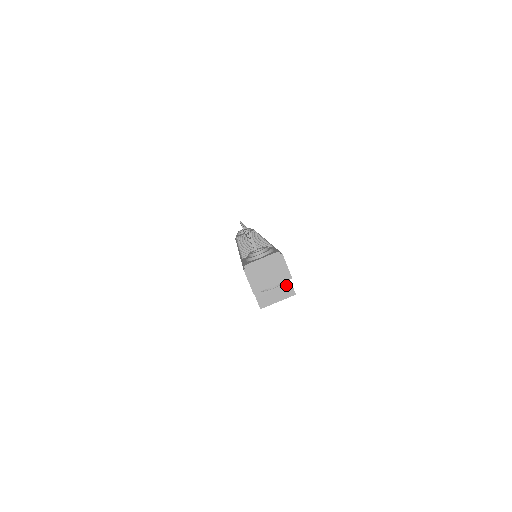
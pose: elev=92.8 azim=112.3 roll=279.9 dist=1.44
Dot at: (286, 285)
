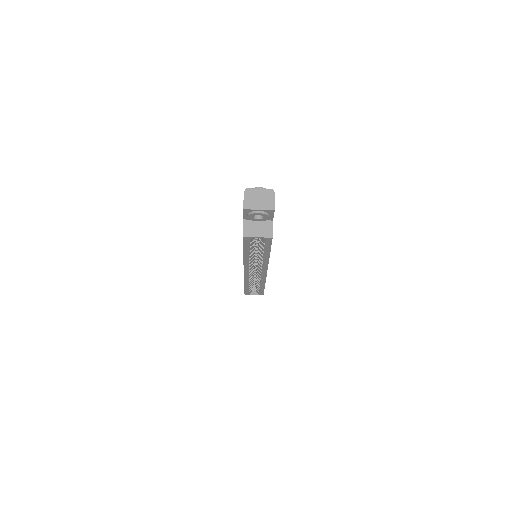
Dot at: (268, 228)
